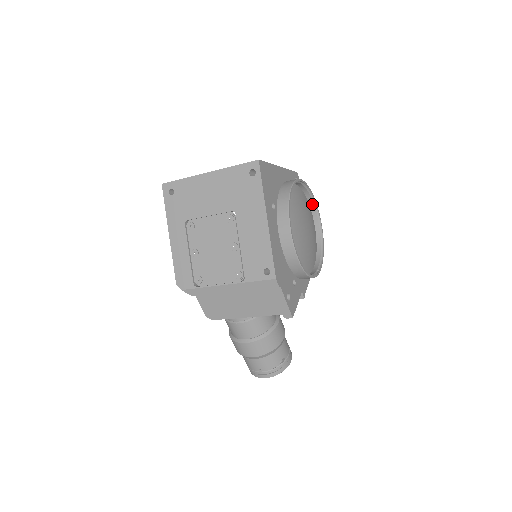
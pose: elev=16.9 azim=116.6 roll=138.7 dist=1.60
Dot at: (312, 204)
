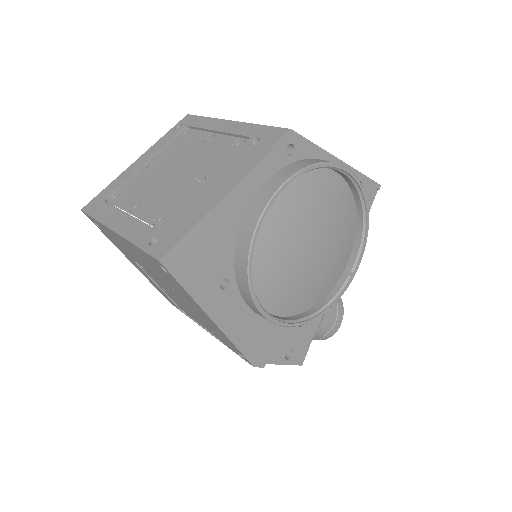
Dot at: (335, 170)
